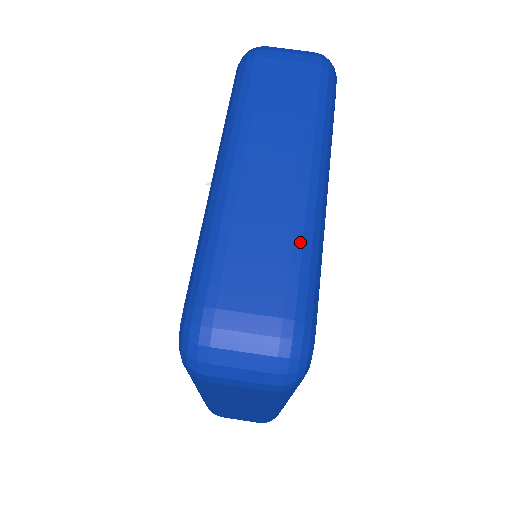
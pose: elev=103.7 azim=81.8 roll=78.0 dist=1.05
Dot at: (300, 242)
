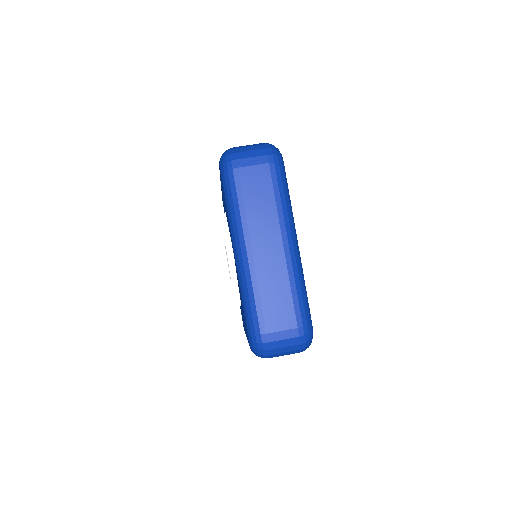
Dot at: (294, 286)
